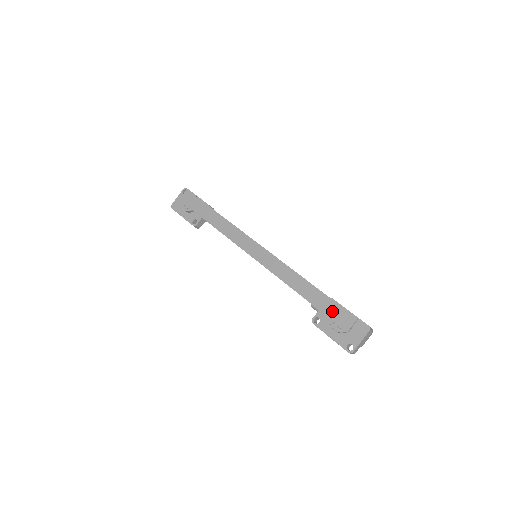
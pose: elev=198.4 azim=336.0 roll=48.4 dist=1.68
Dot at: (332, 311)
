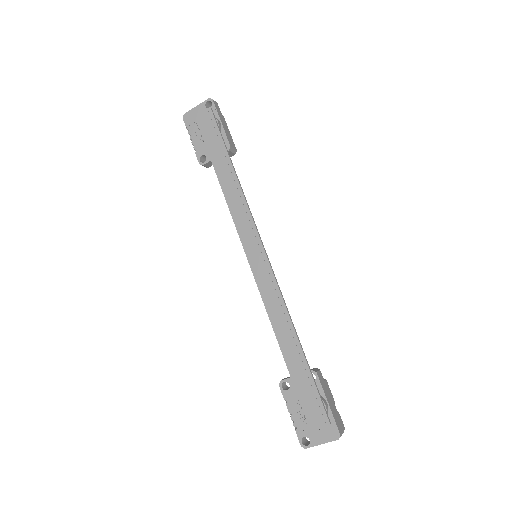
Dot at: (306, 394)
